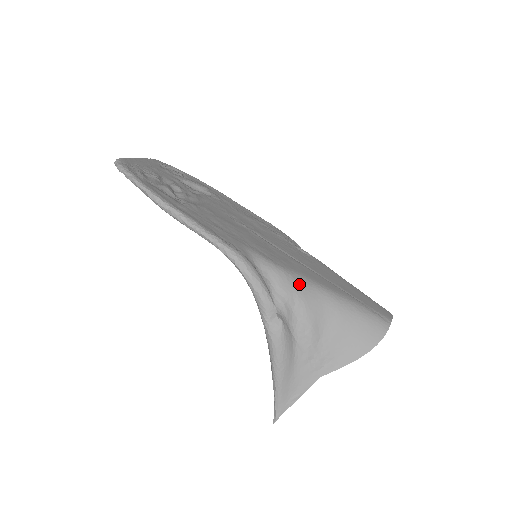
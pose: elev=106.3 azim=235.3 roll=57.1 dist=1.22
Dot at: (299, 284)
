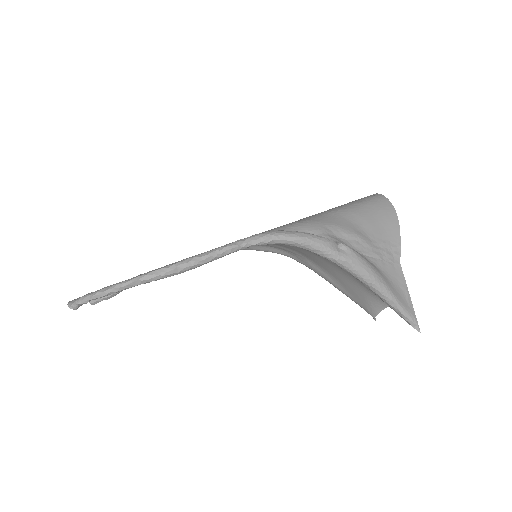
Dot at: (315, 220)
